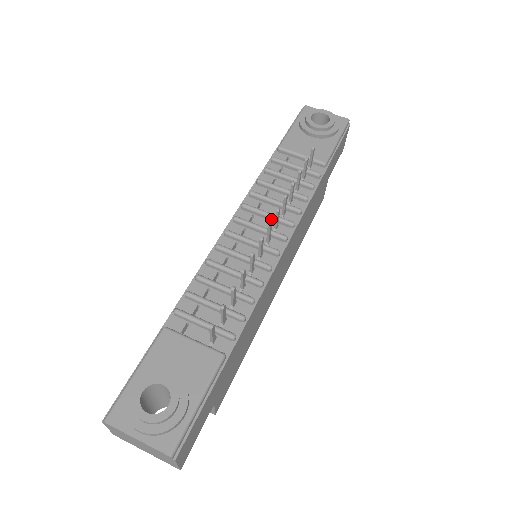
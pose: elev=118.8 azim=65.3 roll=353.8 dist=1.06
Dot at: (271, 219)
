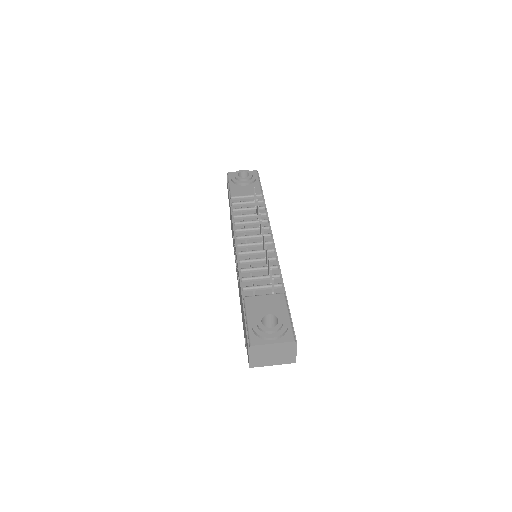
Dot at: (256, 230)
